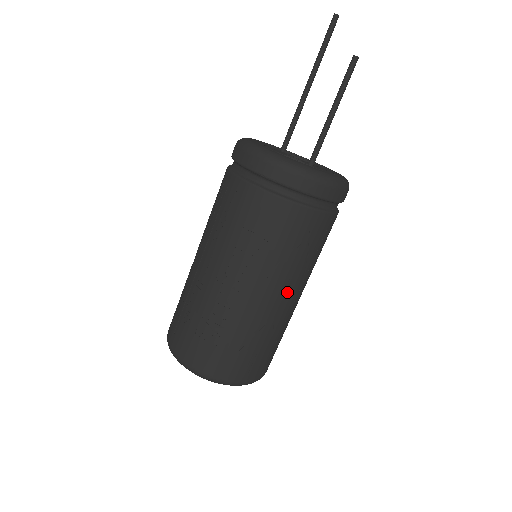
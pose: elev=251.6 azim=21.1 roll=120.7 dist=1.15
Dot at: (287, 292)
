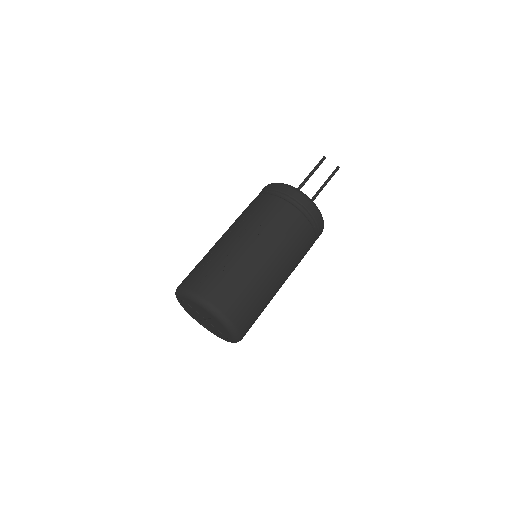
Dot at: (245, 237)
